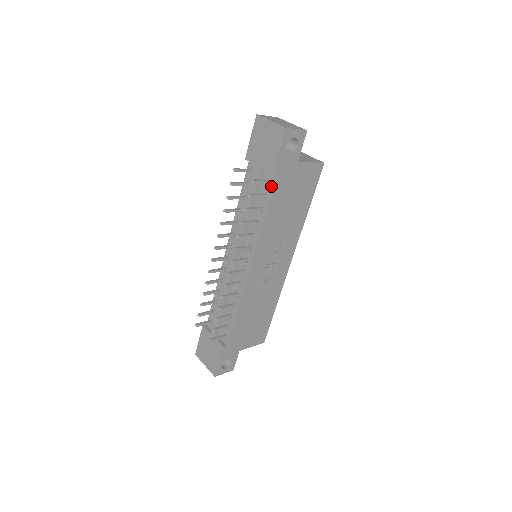
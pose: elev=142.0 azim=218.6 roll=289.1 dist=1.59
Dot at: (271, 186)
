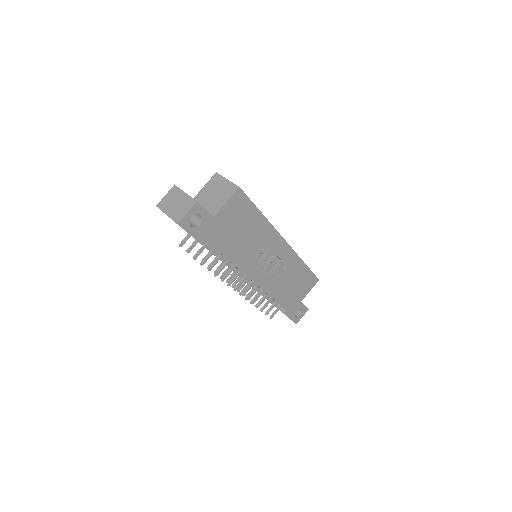
Dot at: occluded
